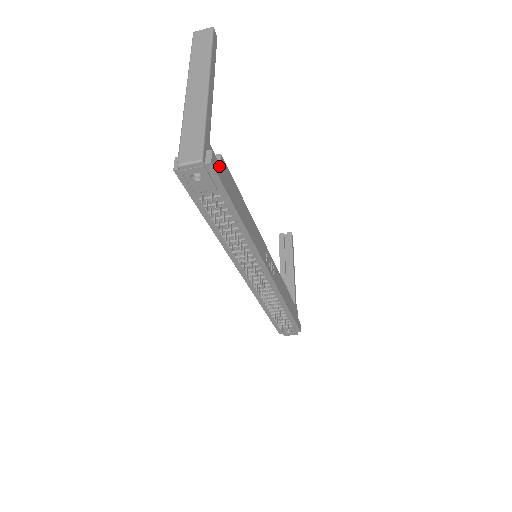
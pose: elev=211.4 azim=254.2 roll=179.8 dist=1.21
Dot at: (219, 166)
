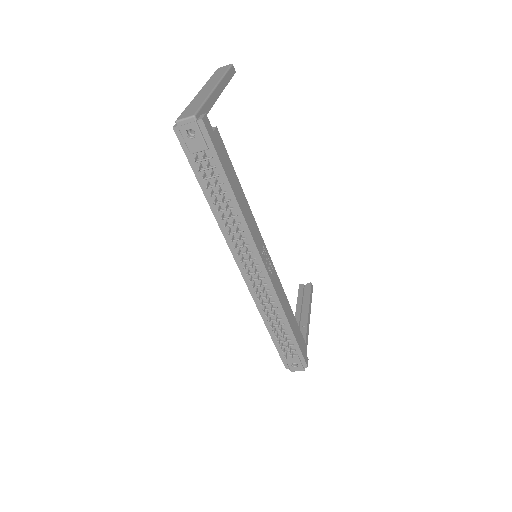
Dot at: (212, 131)
